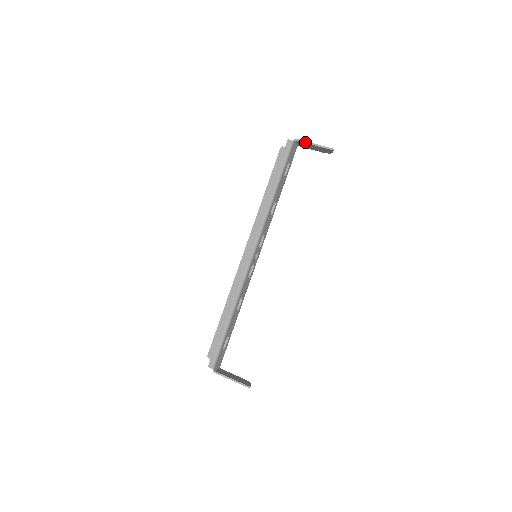
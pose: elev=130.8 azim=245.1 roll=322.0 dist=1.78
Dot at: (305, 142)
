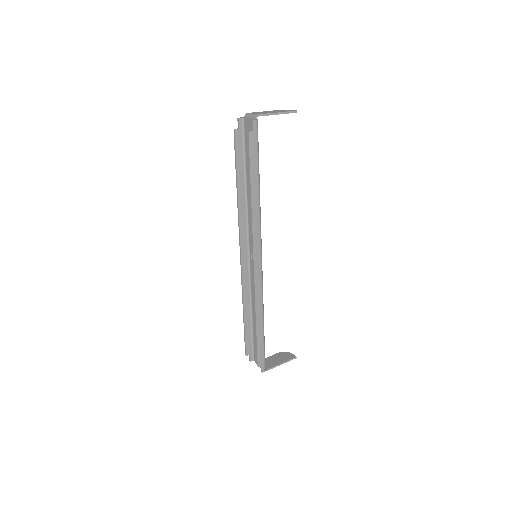
Dot at: (268, 114)
